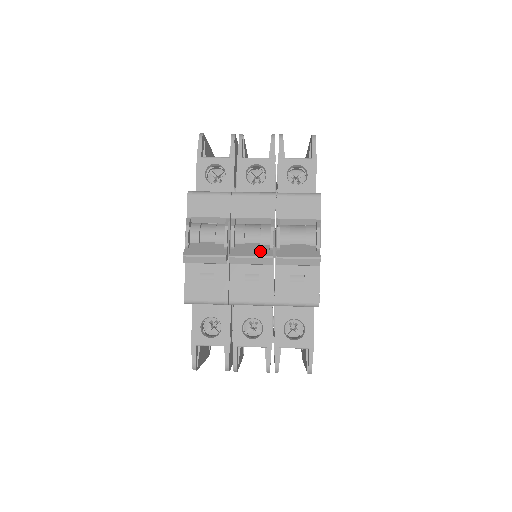
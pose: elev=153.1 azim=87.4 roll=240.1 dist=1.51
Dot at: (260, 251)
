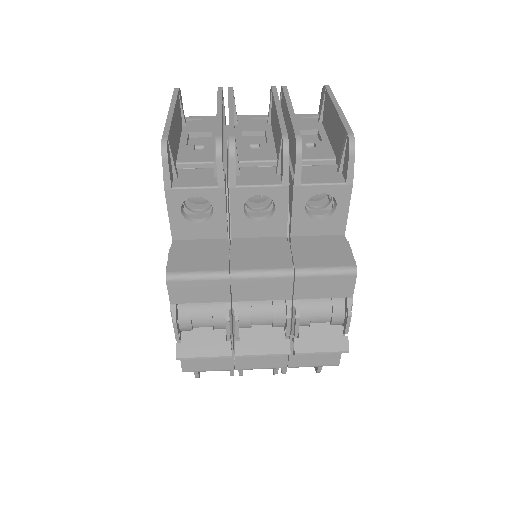
Dot at: (273, 344)
